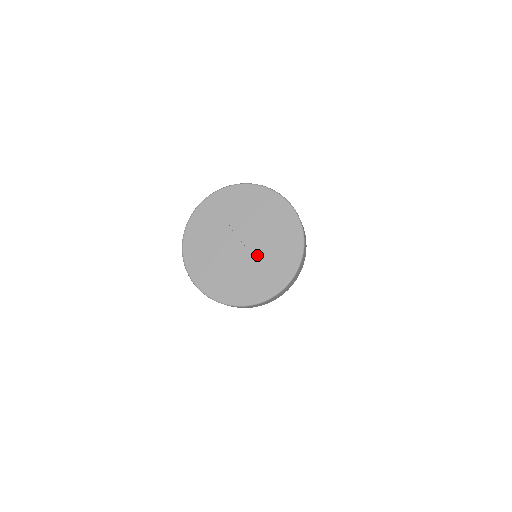
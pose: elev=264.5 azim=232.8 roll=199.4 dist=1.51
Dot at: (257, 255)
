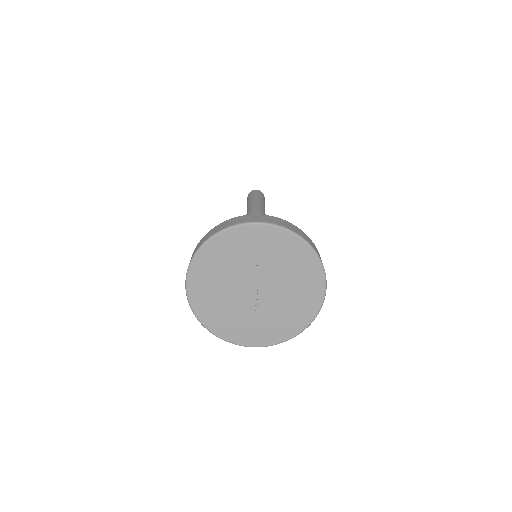
Dot at: (262, 309)
